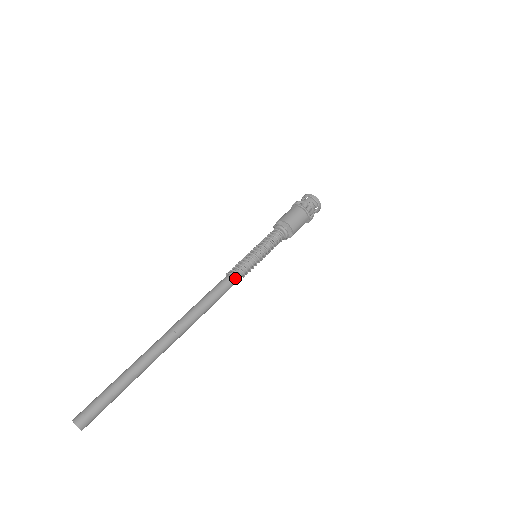
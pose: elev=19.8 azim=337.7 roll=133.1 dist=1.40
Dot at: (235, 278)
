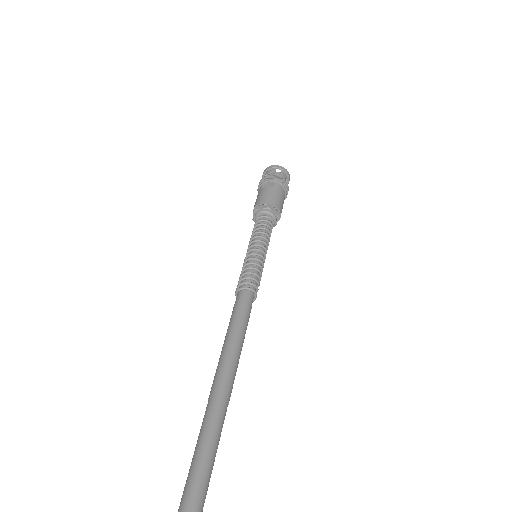
Dot at: (256, 296)
